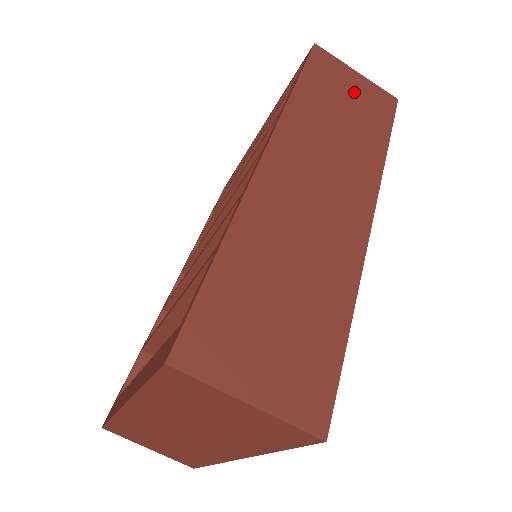
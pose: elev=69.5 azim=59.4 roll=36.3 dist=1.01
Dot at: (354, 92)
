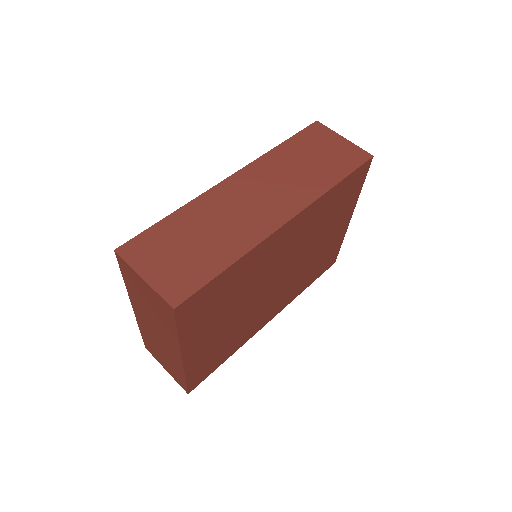
Dot at: (331, 149)
